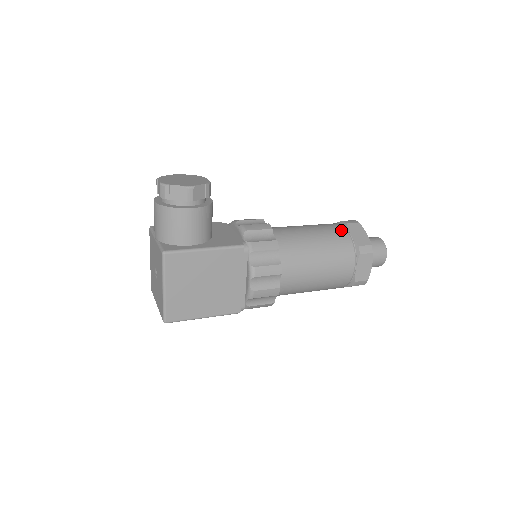
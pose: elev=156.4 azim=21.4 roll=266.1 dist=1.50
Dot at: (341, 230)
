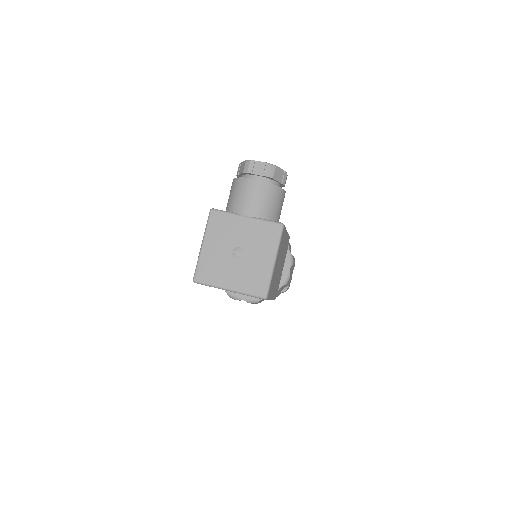
Dot at: occluded
